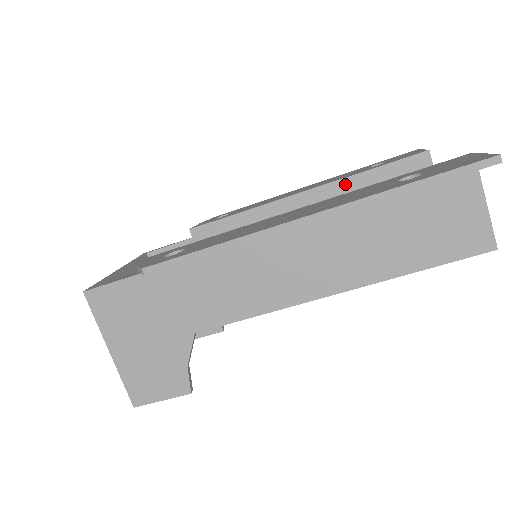
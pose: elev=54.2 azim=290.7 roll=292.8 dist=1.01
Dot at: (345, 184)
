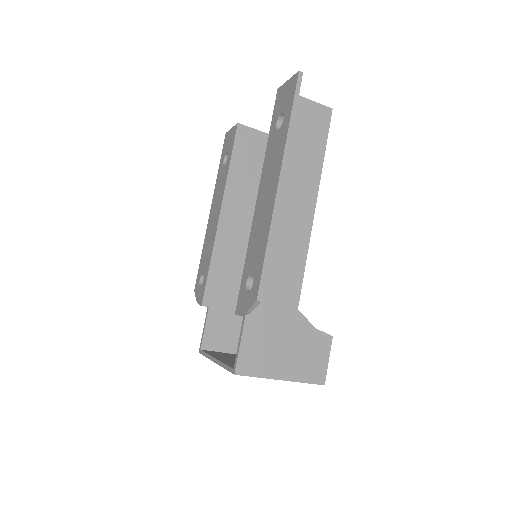
Dot at: (230, 183)
